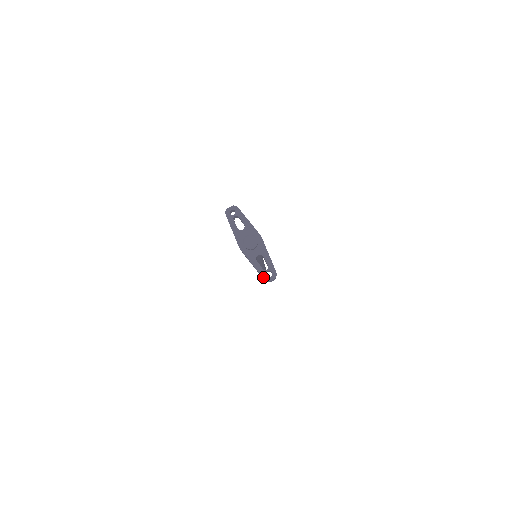
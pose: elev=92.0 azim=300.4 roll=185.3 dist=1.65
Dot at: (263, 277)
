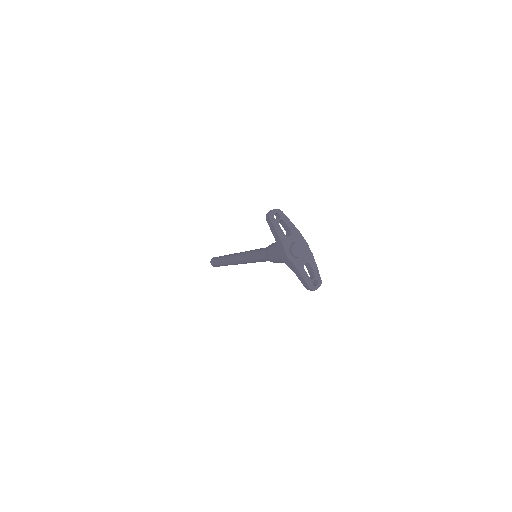
Dot at: (310, 286)
